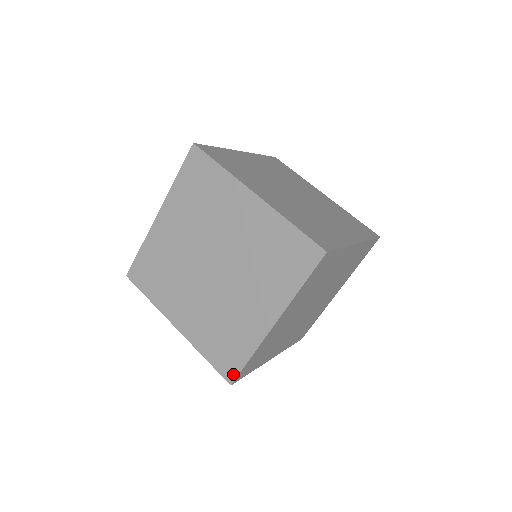
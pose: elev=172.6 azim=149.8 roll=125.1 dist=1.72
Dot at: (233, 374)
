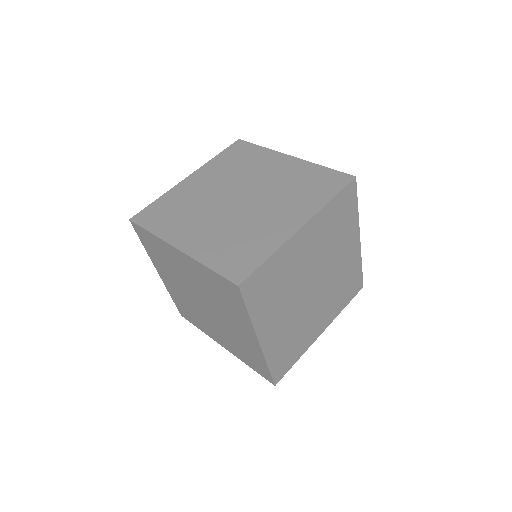
Dot at: (185, 317)
